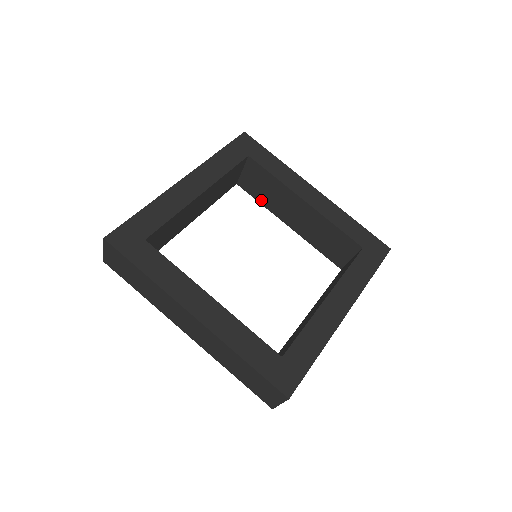
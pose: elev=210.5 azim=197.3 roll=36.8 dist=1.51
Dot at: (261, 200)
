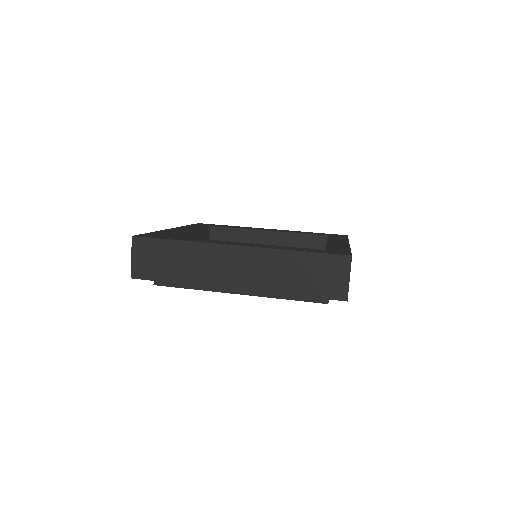
Dot at: occluded
